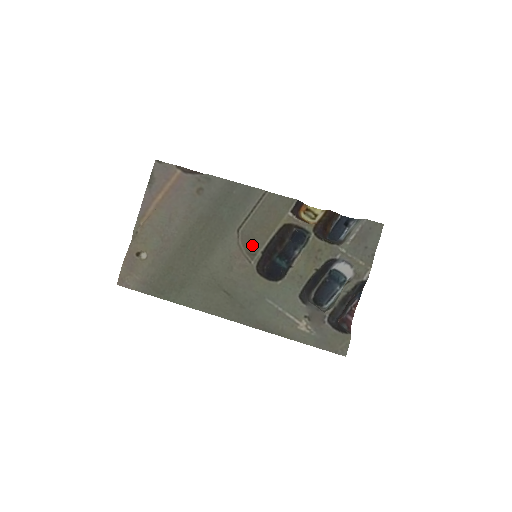
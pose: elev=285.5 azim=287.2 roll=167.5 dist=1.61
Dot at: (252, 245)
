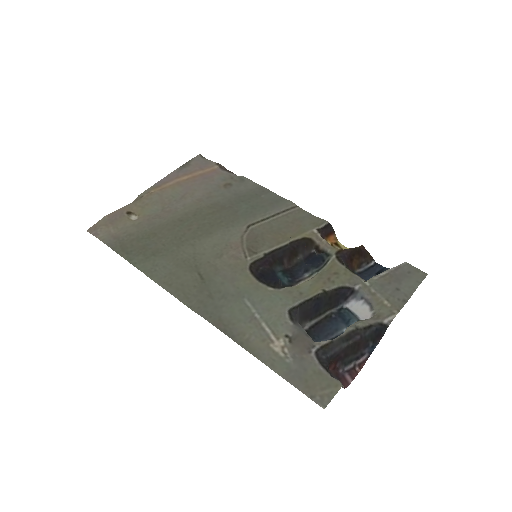
Dot at: (257, 244)
